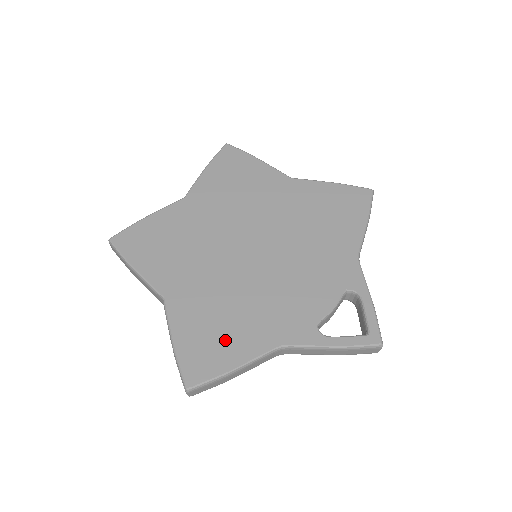
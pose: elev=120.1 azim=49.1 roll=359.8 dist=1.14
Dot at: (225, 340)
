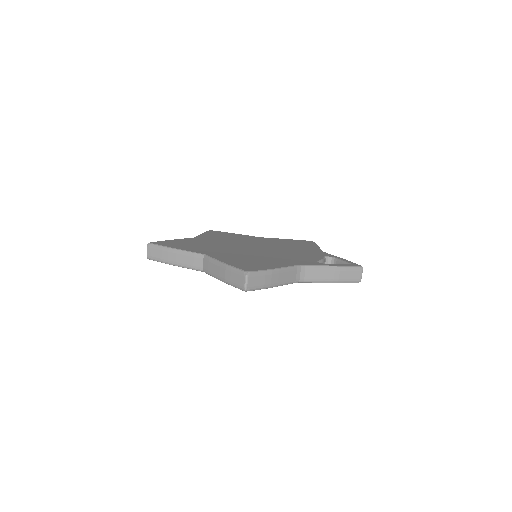
Dot at: (260, 263)
